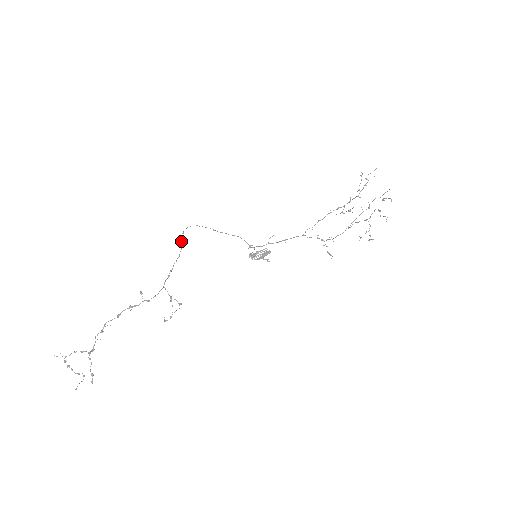
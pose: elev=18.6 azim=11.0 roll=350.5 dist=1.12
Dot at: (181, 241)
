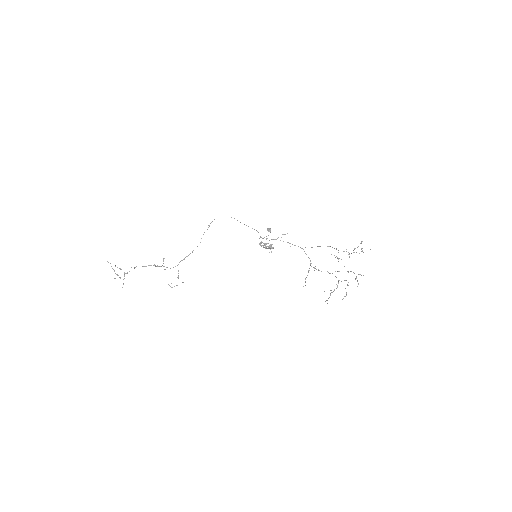
Dot at: occluded
